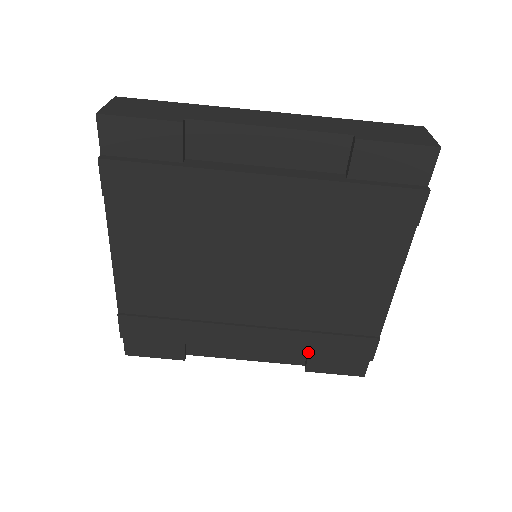
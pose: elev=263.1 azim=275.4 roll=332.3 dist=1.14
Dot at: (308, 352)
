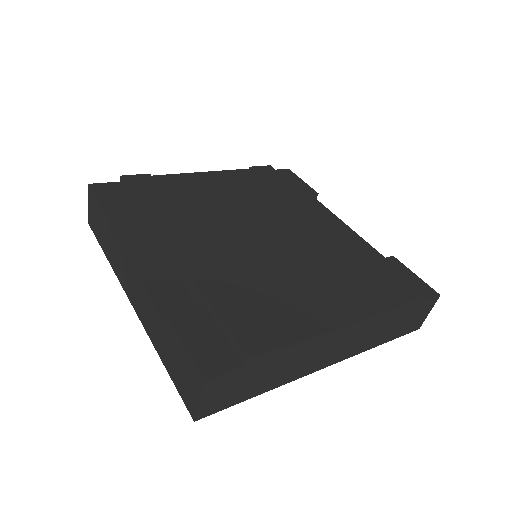
Dot at: (209, 294)
